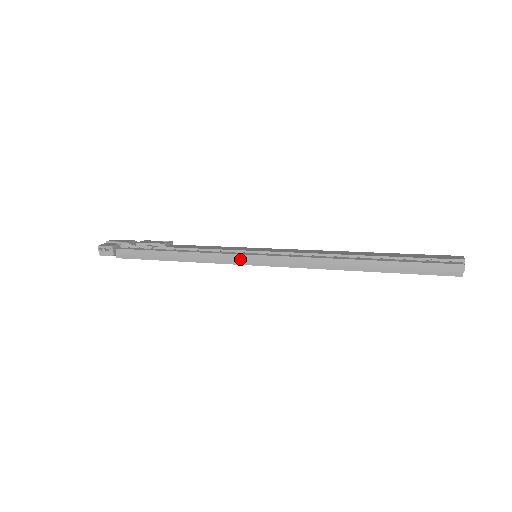
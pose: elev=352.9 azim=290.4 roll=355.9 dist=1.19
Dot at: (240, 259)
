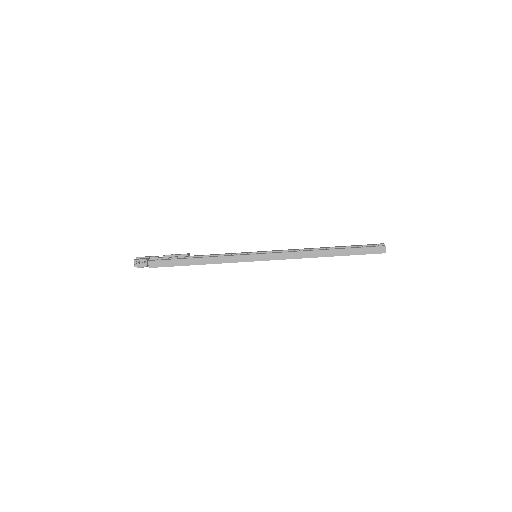
Dot at: (248, 258)
